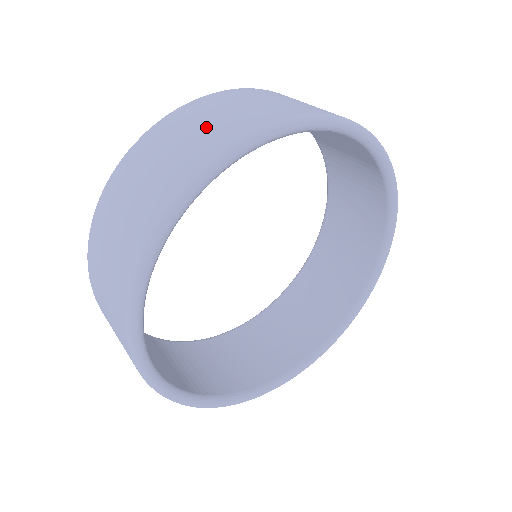
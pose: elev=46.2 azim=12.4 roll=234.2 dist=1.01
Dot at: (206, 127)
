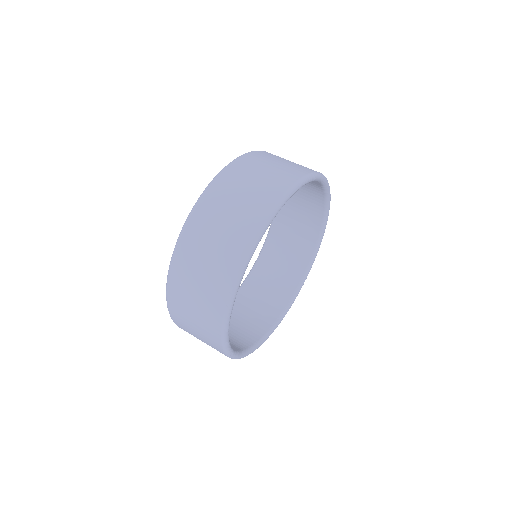
Dot at: (211, 261)
